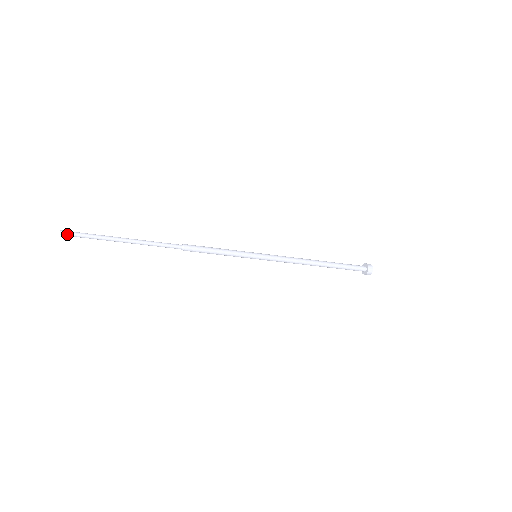
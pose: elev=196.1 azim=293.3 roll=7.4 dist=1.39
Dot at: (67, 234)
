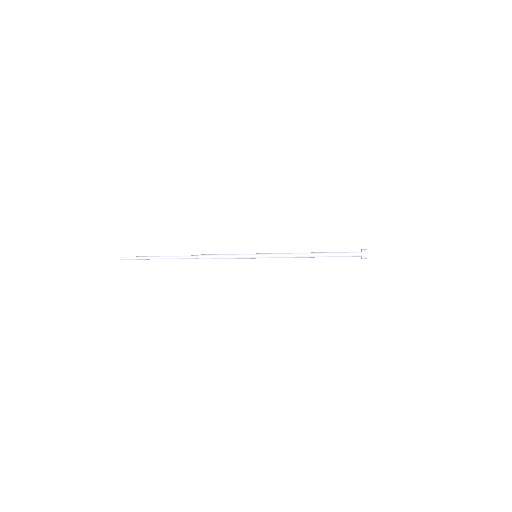
Dot at: occluded
